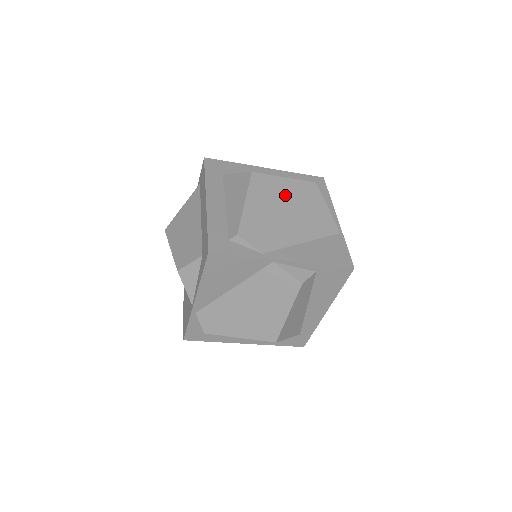
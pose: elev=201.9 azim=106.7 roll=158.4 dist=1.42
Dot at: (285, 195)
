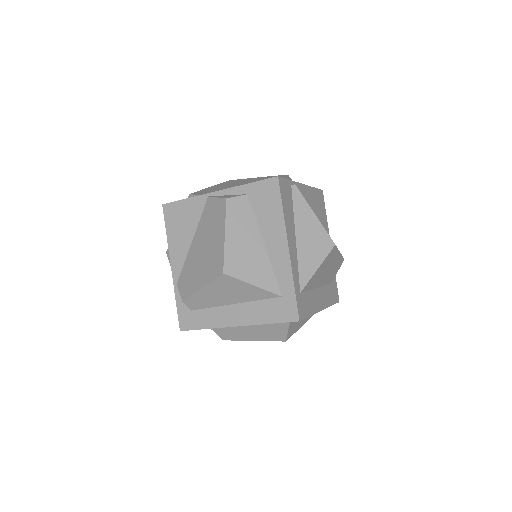
Dot at: (250, 181)
